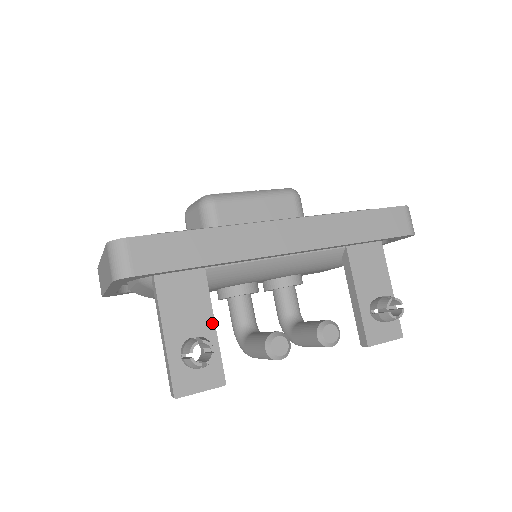
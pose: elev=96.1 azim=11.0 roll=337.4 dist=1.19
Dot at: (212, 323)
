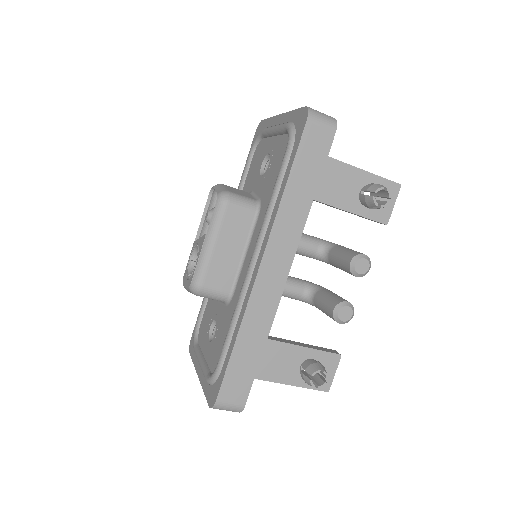
Dot at: (298, 348)
